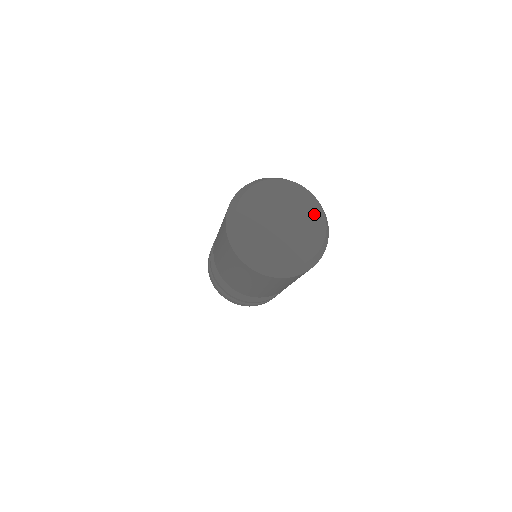
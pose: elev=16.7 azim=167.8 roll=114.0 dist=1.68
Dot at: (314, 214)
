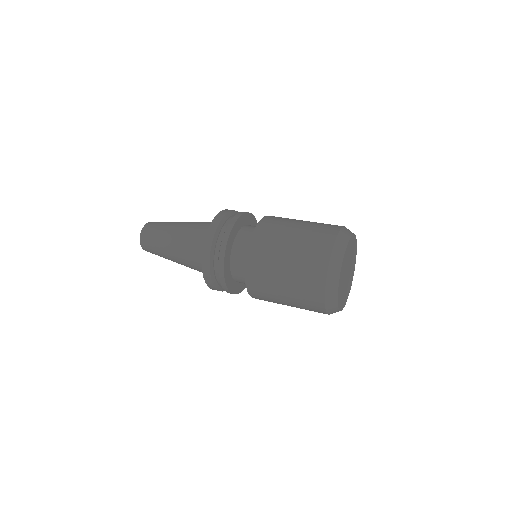
Dot at: occluded
